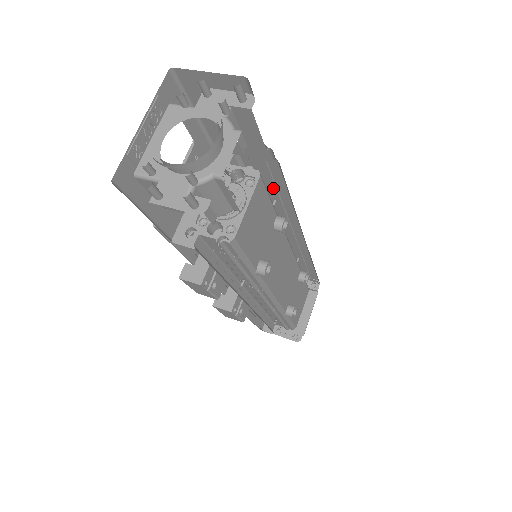
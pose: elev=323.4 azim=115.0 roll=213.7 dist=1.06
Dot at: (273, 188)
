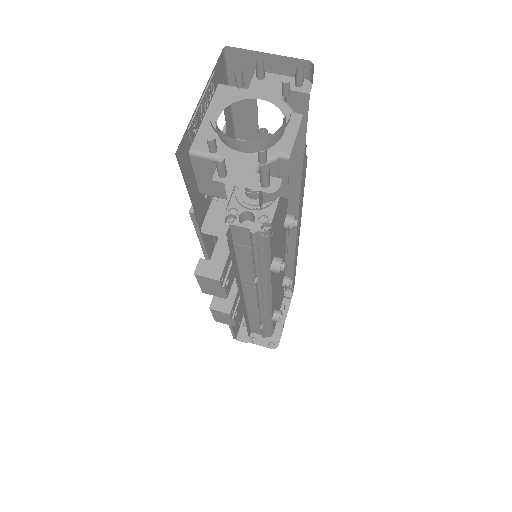
Dot at: occluded
